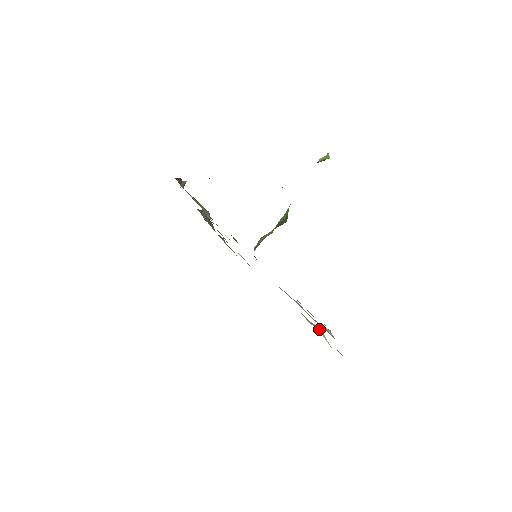
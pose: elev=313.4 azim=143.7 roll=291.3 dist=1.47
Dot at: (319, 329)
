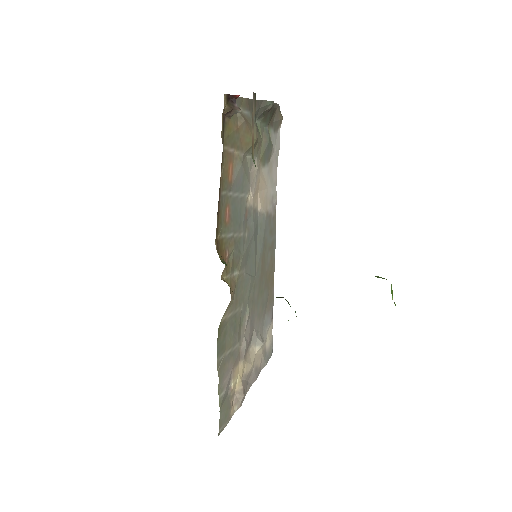
Dot at: (259, 347)
